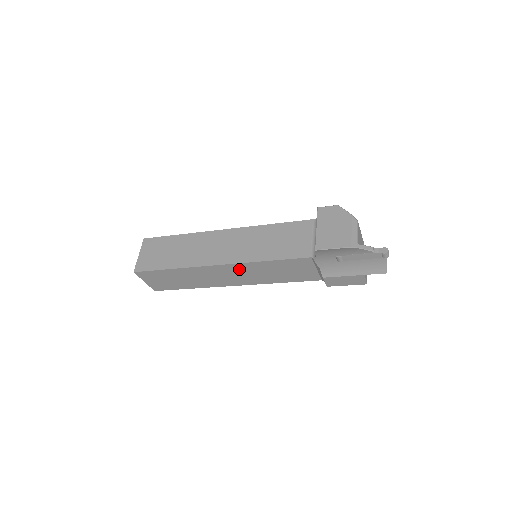
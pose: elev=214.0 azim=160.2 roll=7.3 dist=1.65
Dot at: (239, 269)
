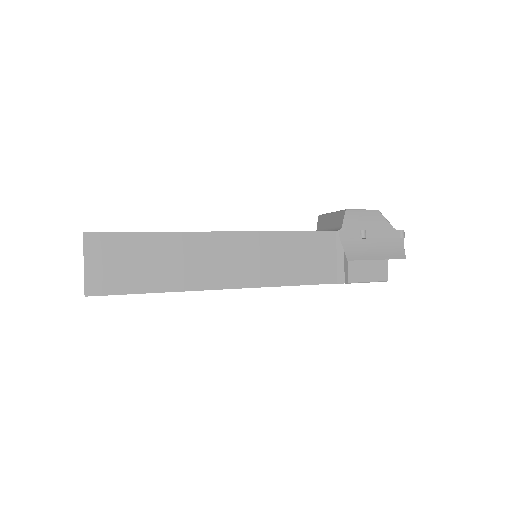
Dot at: (249, 245)
